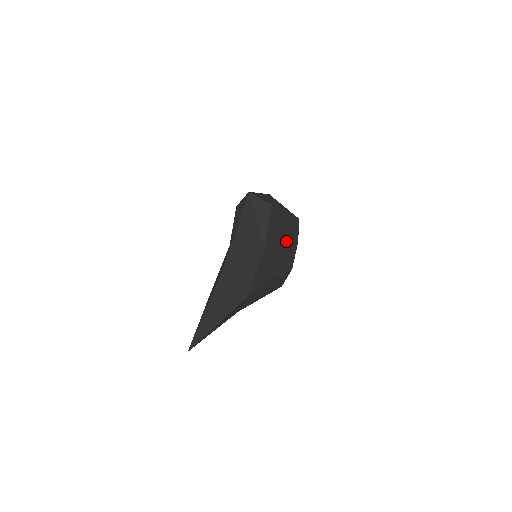
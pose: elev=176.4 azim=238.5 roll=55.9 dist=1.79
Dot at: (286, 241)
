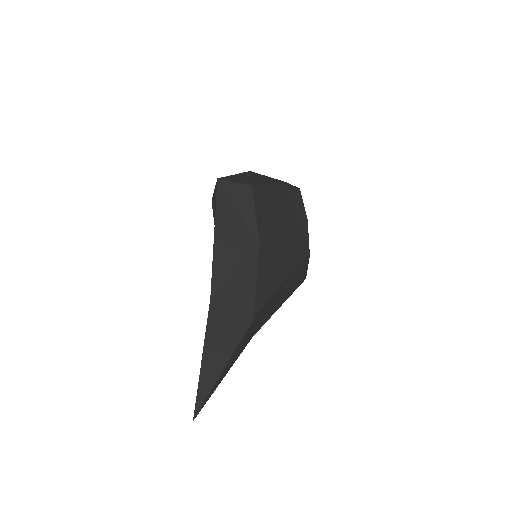
Dot at: (289, 224)
